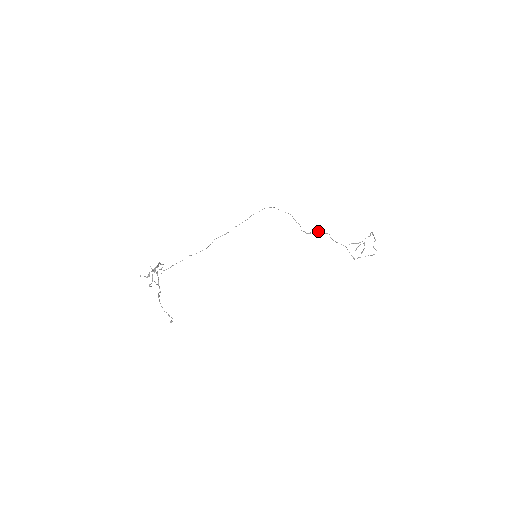
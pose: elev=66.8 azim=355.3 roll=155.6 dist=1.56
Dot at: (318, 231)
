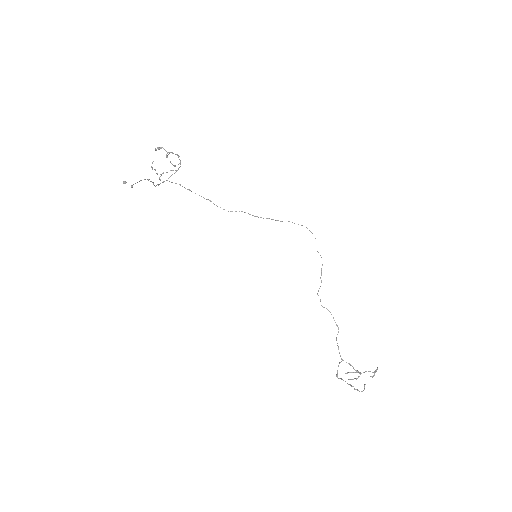
Dot at: occluded
